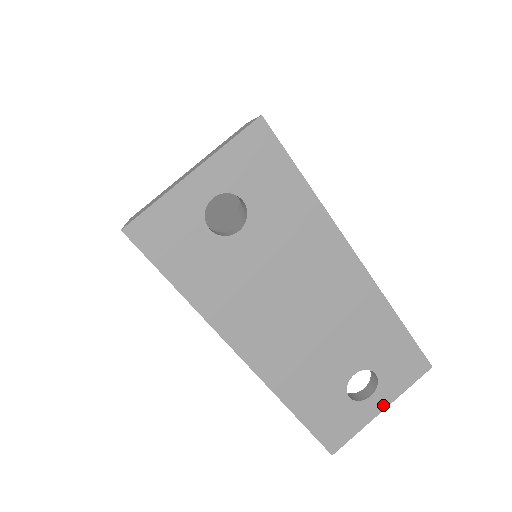
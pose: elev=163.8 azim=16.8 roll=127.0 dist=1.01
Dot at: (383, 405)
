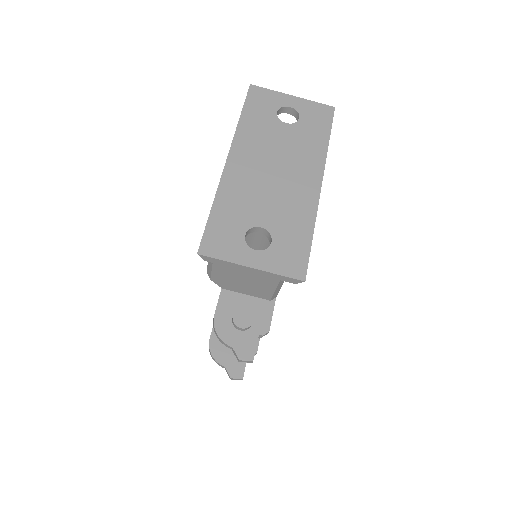
Dot at: (255, 265)
